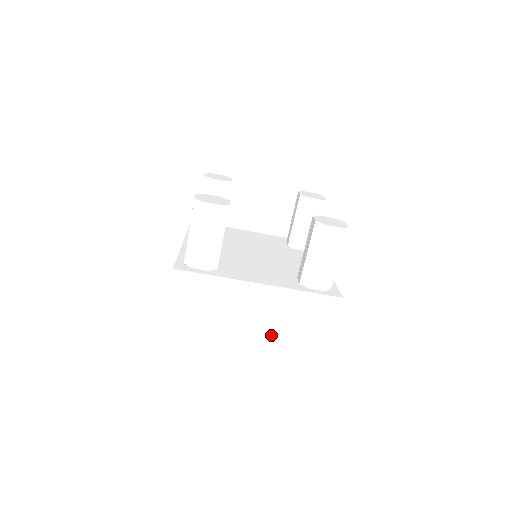
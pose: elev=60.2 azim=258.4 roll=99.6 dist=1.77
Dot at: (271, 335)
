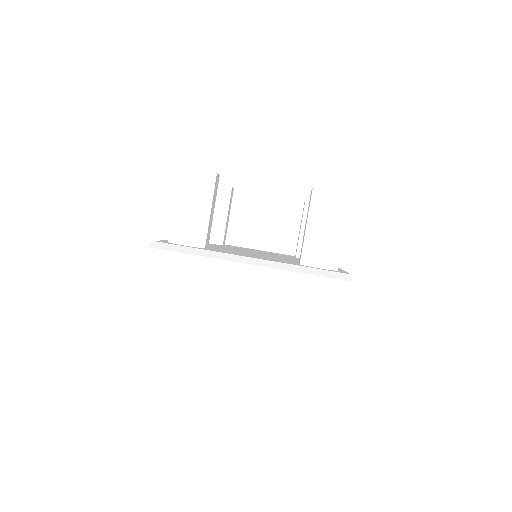
Dot at: (264, 317)
